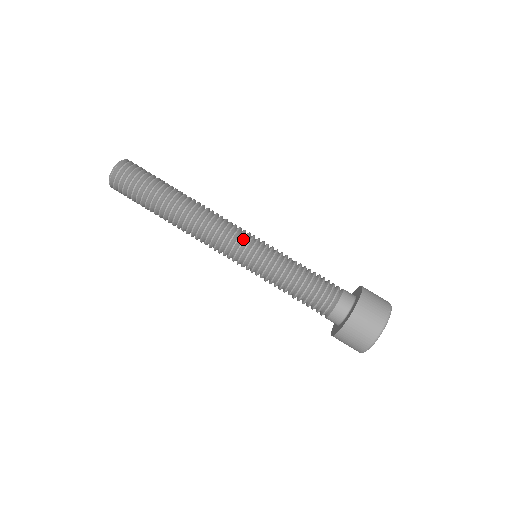
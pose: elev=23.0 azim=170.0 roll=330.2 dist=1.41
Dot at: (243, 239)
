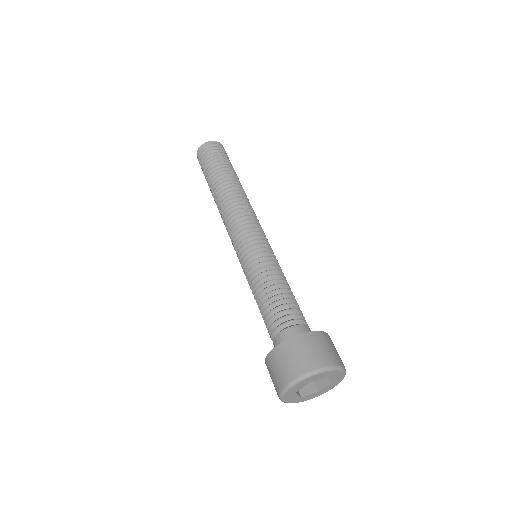
Dot at: (265, 235)
